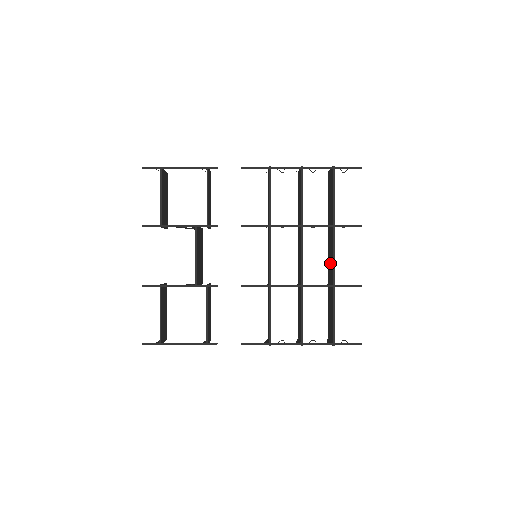
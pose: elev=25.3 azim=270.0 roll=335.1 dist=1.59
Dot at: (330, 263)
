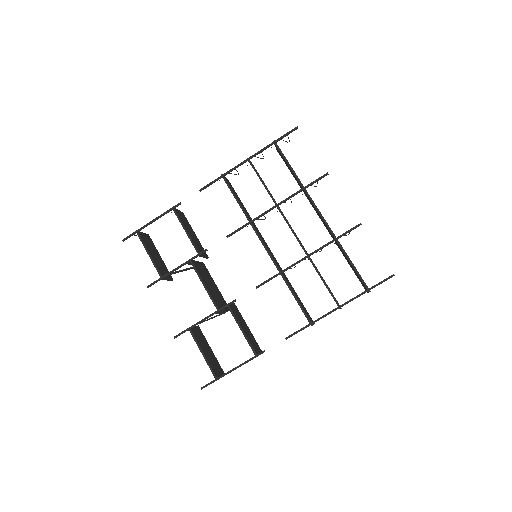
Dot at: occluded
